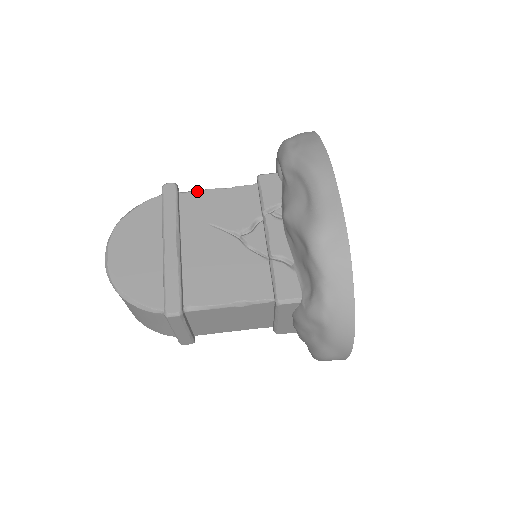
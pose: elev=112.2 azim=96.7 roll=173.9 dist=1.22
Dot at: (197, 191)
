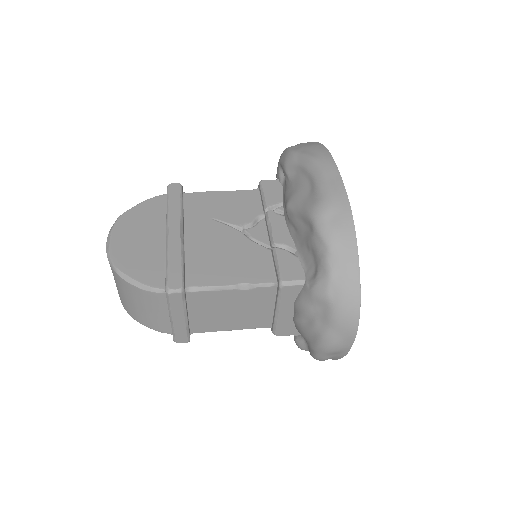
Dot at: (201, 192)
